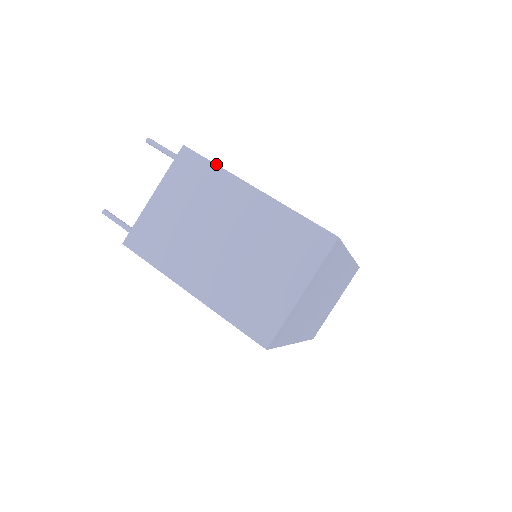
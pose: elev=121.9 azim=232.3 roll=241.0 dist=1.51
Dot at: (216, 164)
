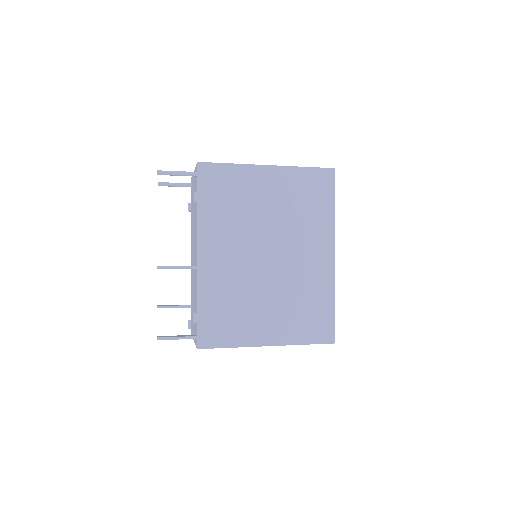
Dot at: occluded
